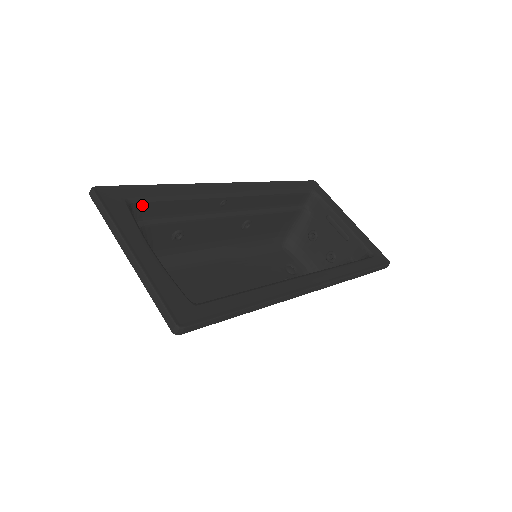
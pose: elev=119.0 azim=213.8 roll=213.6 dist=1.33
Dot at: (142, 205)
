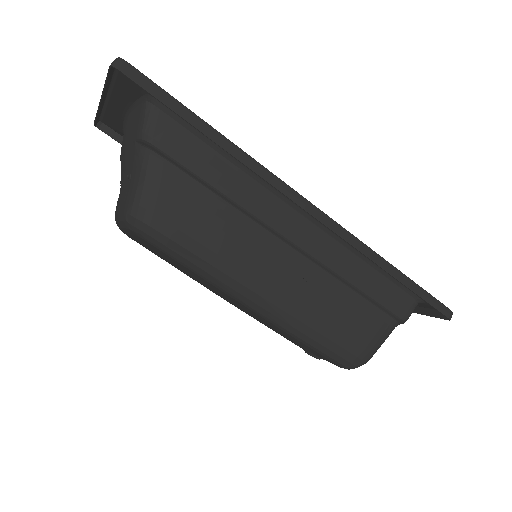
Dot at: occluded
